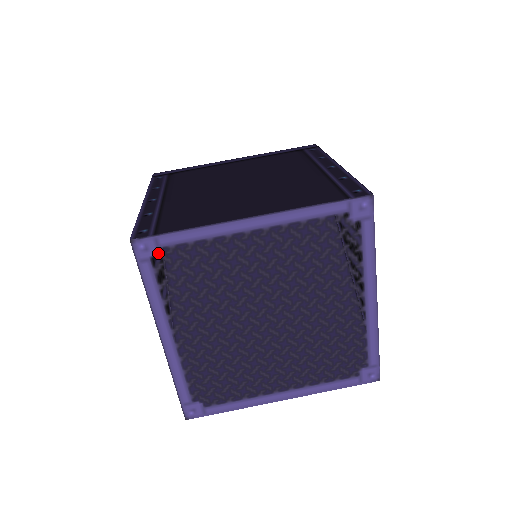
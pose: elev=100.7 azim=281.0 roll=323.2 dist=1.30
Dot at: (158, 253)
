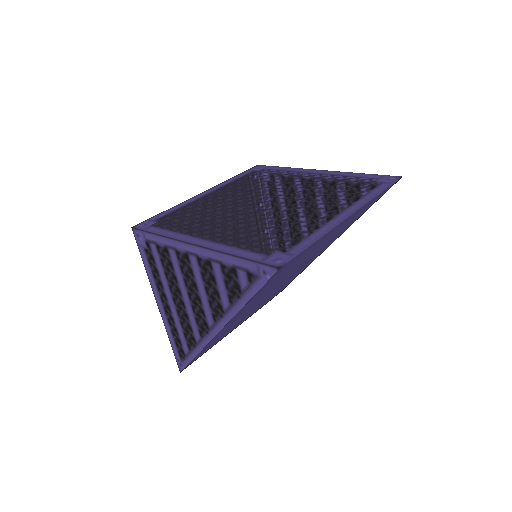
Dot at: (155, 223)
